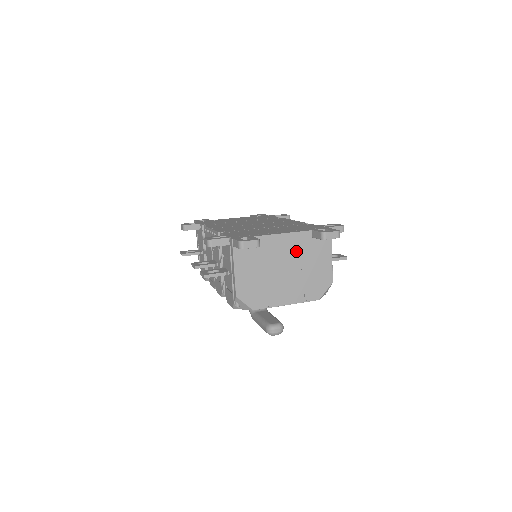
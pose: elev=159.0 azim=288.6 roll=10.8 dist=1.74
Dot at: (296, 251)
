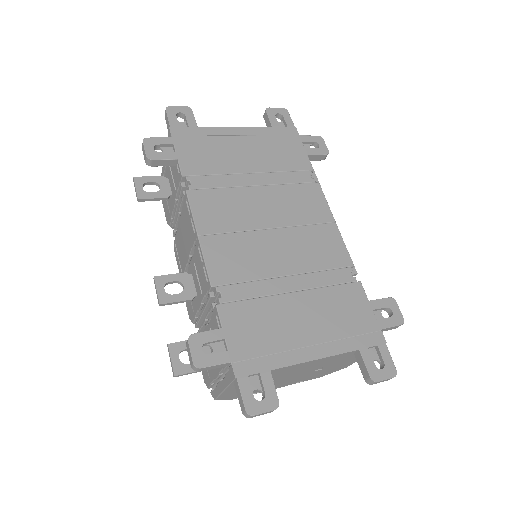
Dot at: (322, 364)
